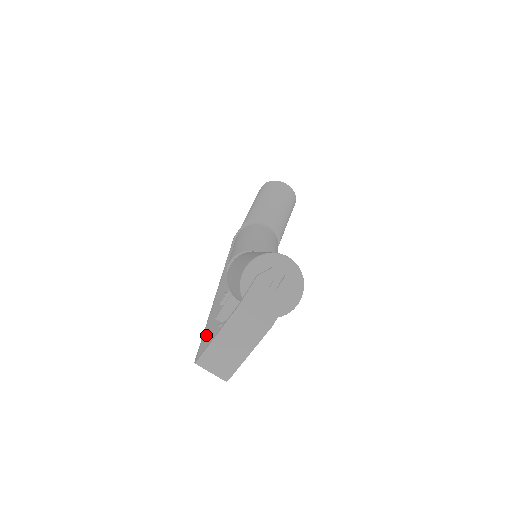
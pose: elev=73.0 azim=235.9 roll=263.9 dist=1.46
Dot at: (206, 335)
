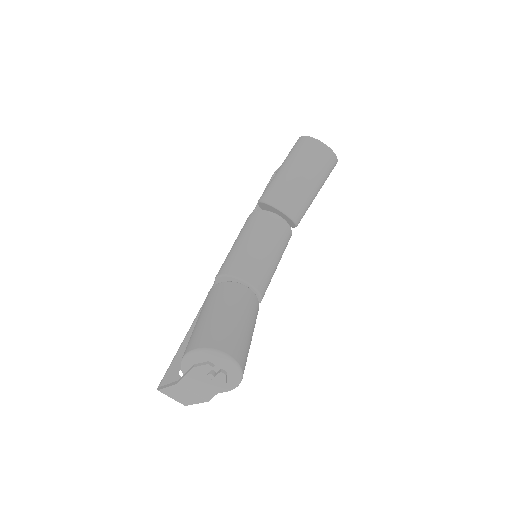
Dot at: (180, 351)
